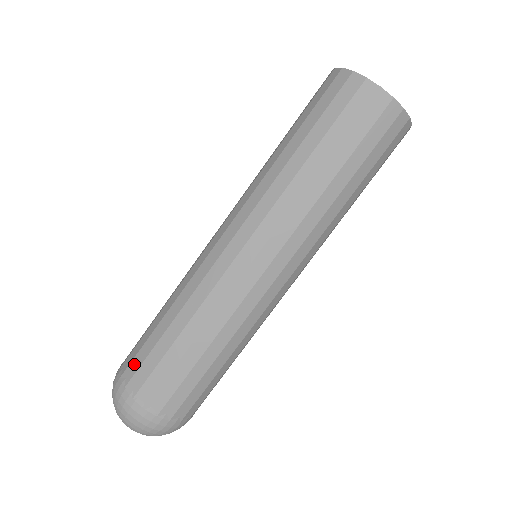
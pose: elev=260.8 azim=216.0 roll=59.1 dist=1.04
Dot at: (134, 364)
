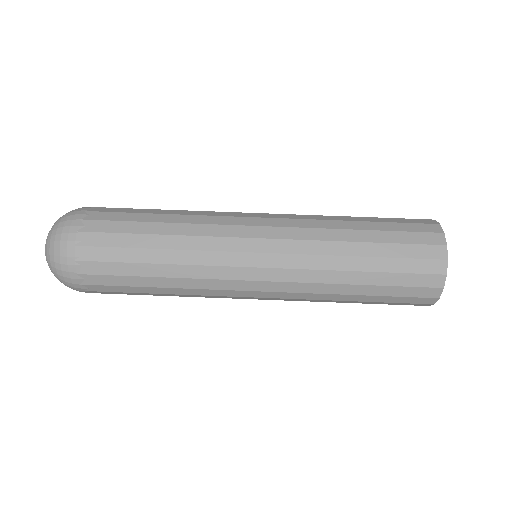
Dot at: occluded
